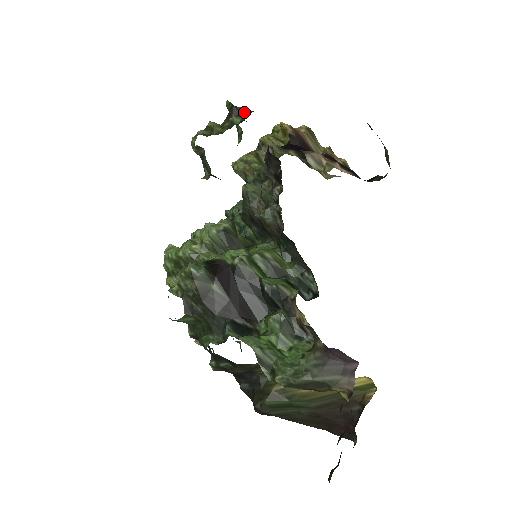
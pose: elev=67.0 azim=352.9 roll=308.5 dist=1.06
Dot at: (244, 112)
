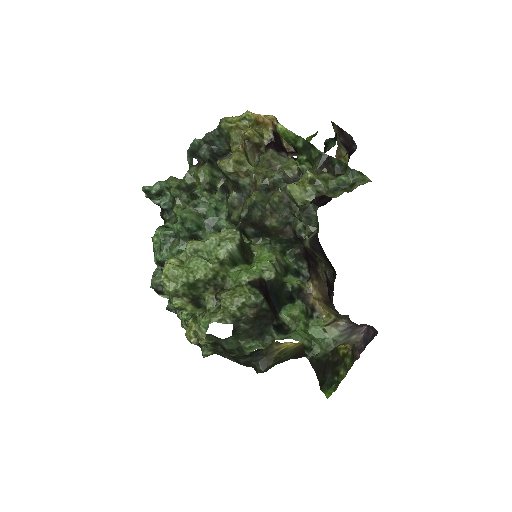
Dot at: (353, 172)
